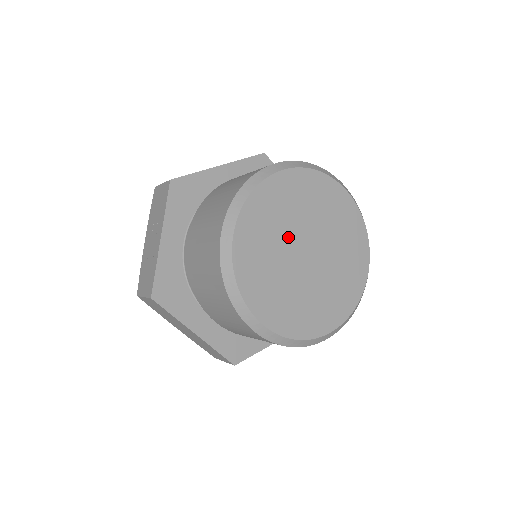
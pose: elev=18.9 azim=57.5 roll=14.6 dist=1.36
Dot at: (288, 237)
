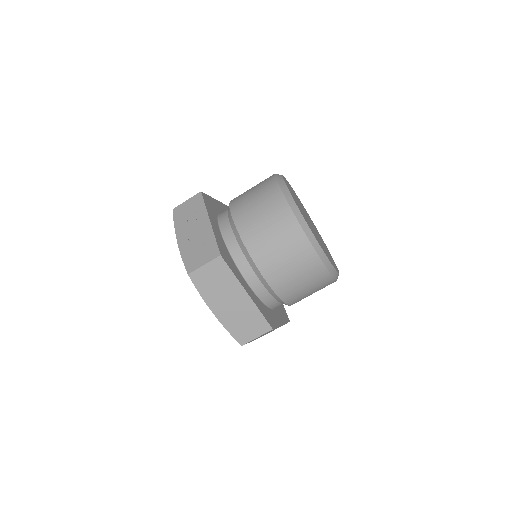
Dot at: occluded
